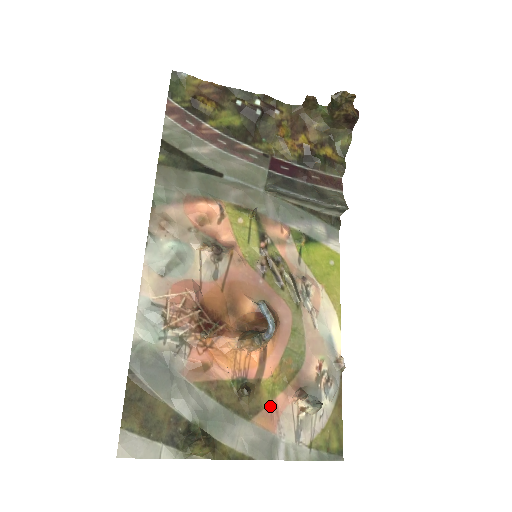
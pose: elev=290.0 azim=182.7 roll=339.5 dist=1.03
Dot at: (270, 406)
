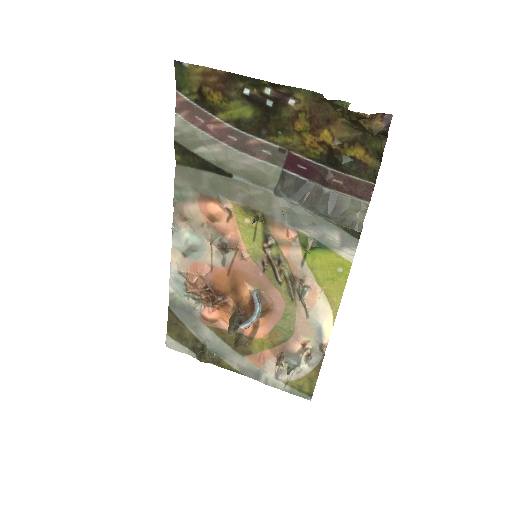
Dot at: (259, 354)
